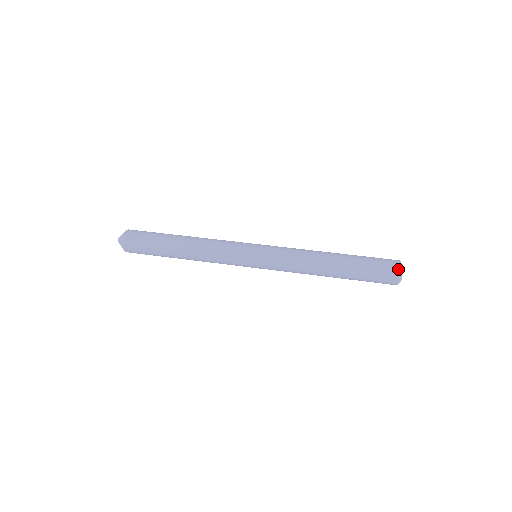
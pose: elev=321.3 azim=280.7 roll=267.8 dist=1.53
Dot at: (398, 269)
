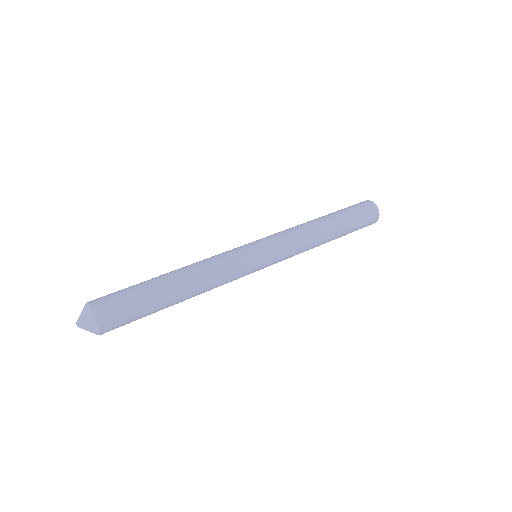
Dot at: (377, 209)
